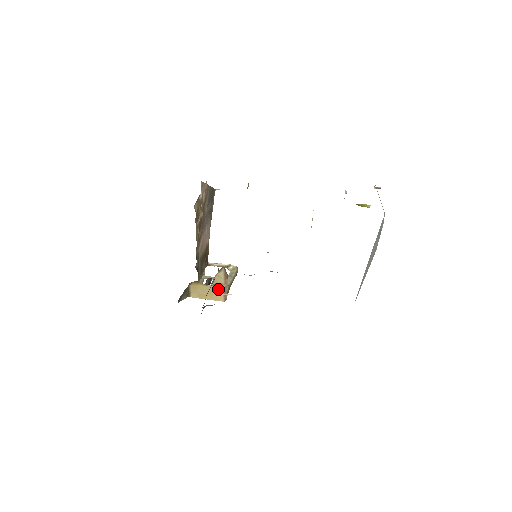
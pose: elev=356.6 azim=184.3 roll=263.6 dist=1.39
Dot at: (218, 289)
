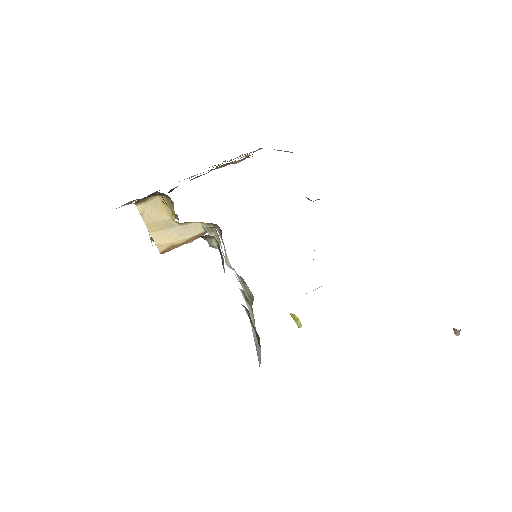
Dot at: (175, 235)
